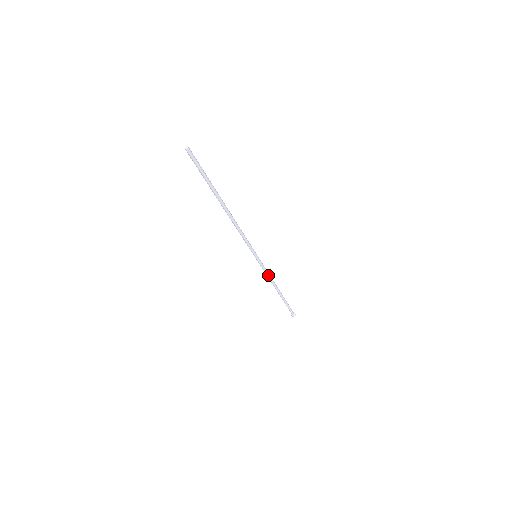
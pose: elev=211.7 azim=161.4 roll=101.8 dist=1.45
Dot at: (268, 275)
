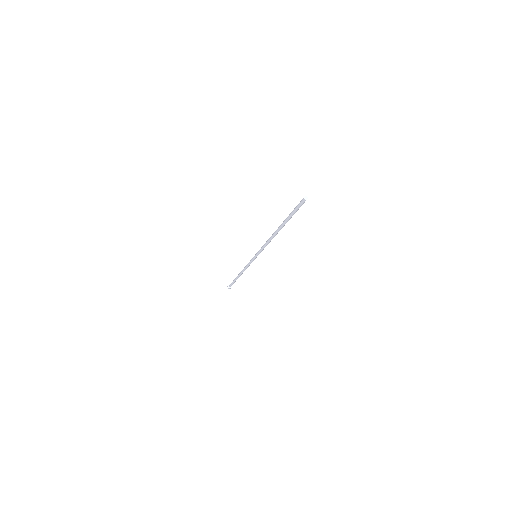
Dot at: (248, 266)
